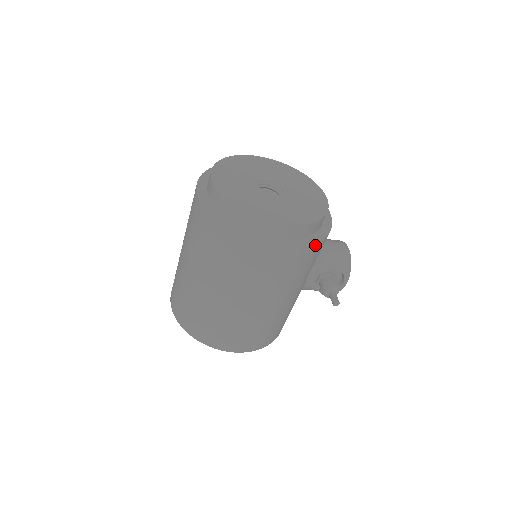
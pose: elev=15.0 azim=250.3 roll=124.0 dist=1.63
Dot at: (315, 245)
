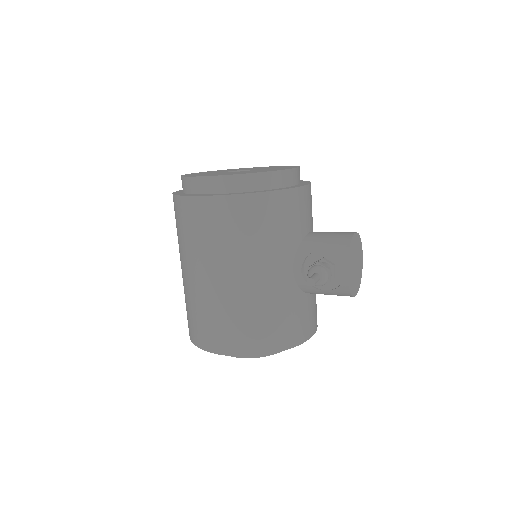
Dot at: (249, 197)
